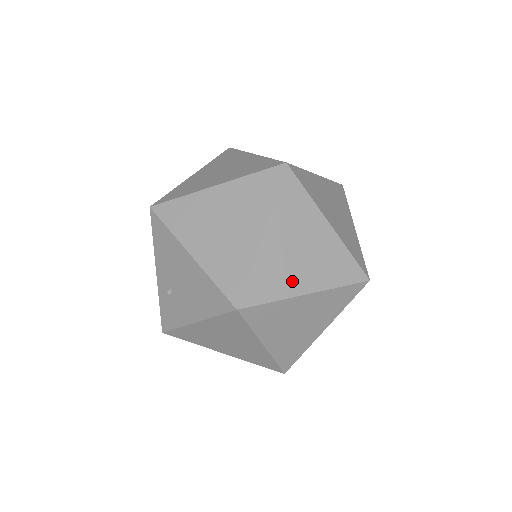
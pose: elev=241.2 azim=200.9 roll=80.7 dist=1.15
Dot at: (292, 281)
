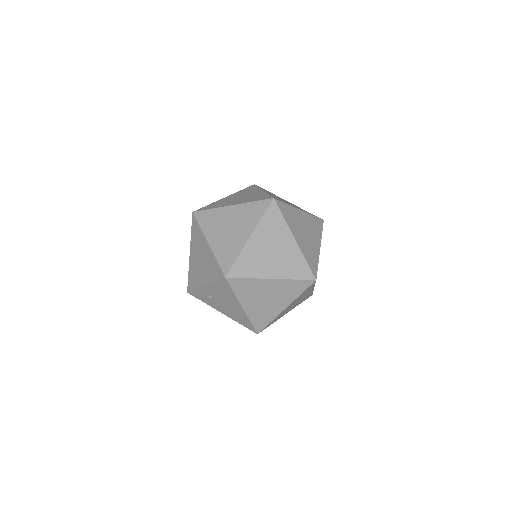
Dot at: occluded
